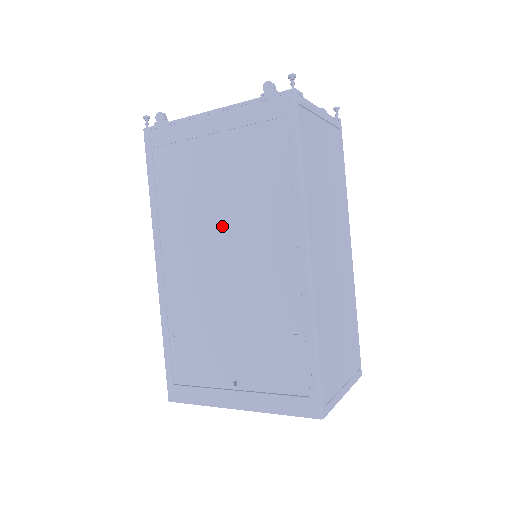
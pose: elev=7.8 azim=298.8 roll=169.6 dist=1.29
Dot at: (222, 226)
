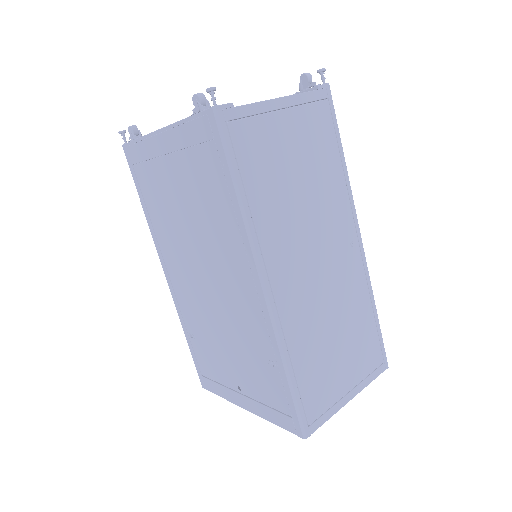
Dot at: (196, 248)
